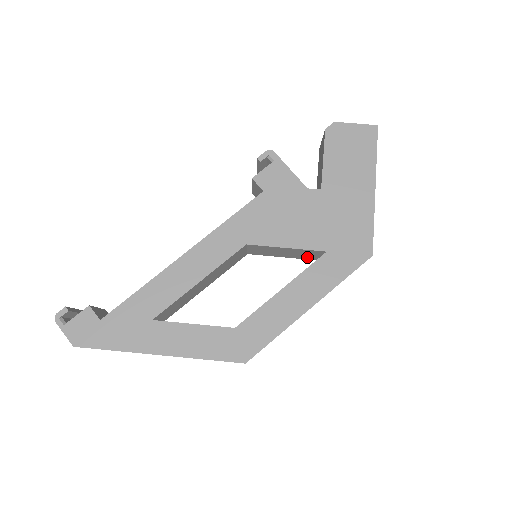
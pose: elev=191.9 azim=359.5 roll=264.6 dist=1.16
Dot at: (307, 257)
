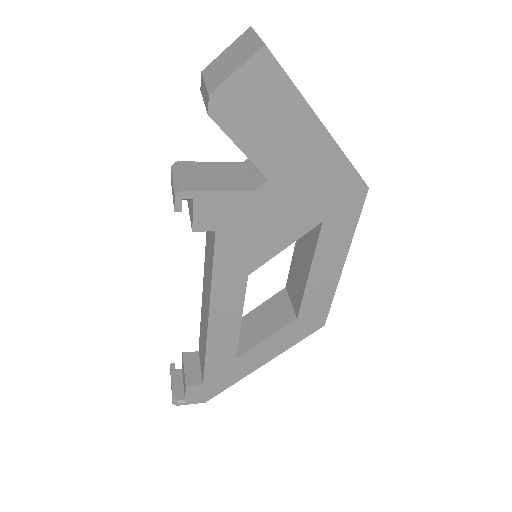
Dot at: occluded
